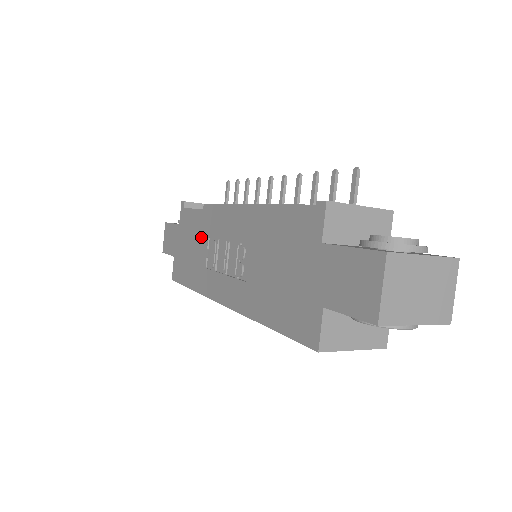
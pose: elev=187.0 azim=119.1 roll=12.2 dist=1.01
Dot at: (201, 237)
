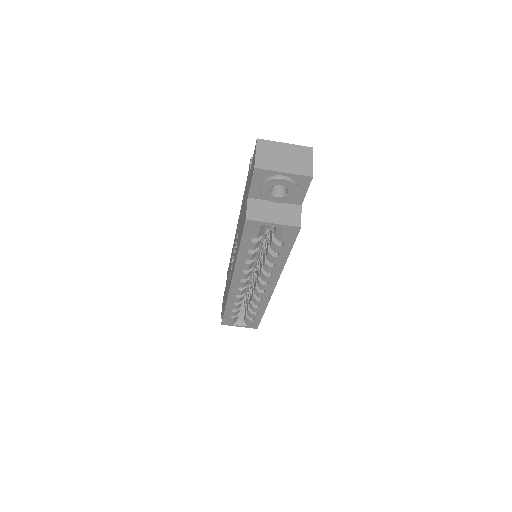
Dot at: occluded
